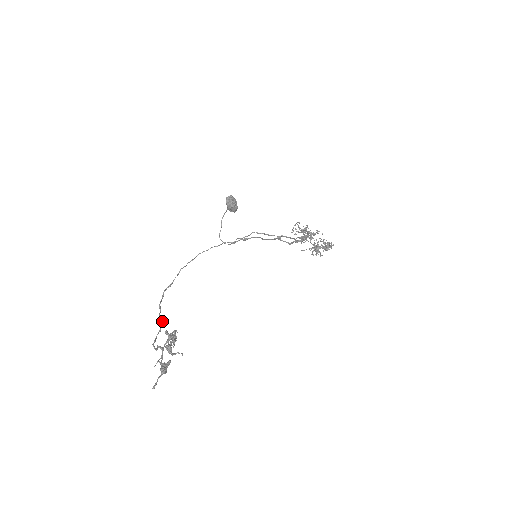
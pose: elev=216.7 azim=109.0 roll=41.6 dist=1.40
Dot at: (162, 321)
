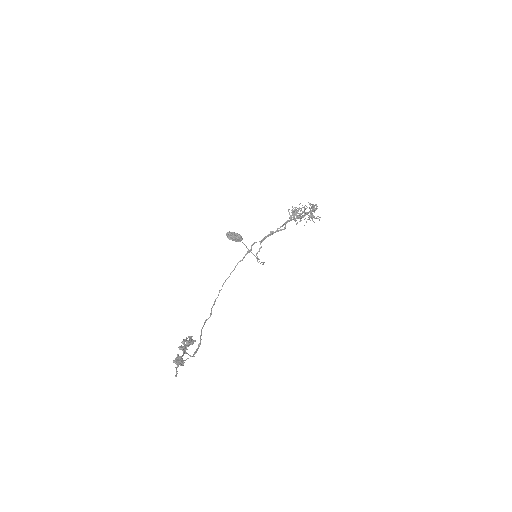
Dot at: (200, 339)
